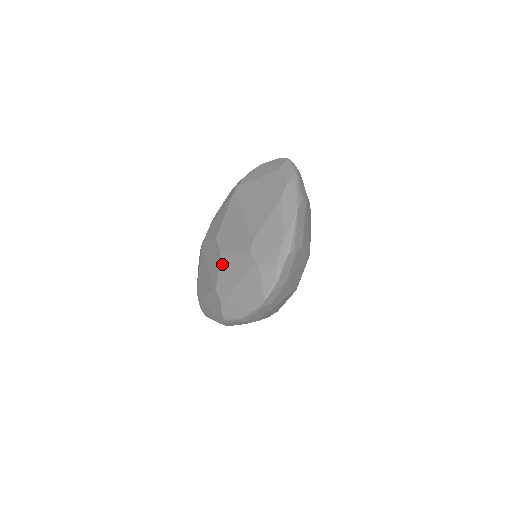
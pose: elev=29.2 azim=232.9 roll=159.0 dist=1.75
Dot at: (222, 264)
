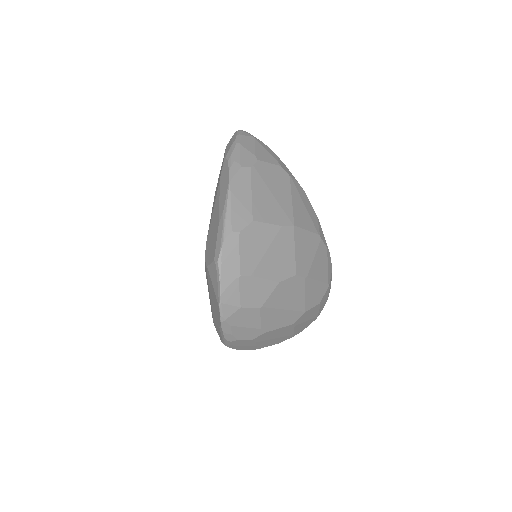
Dot at: occluded
